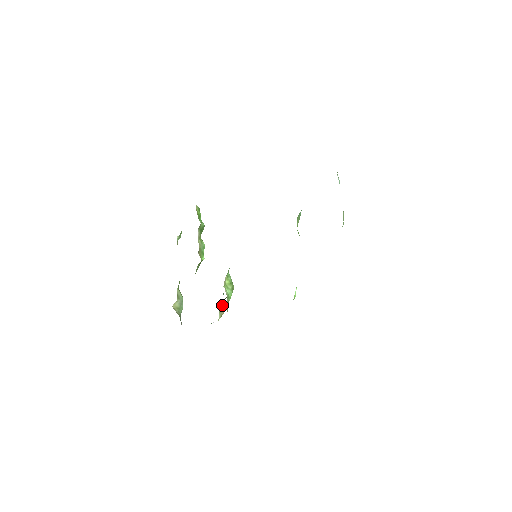
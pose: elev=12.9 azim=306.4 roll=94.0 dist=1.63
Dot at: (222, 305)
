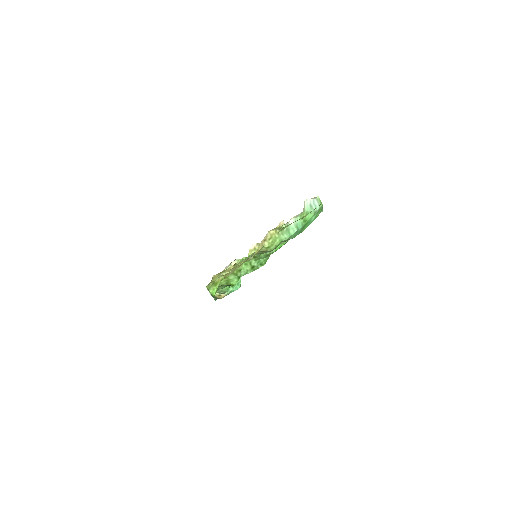
Dot at: occluded
